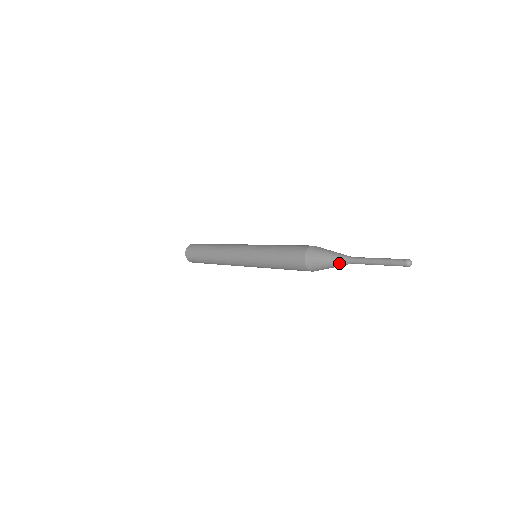
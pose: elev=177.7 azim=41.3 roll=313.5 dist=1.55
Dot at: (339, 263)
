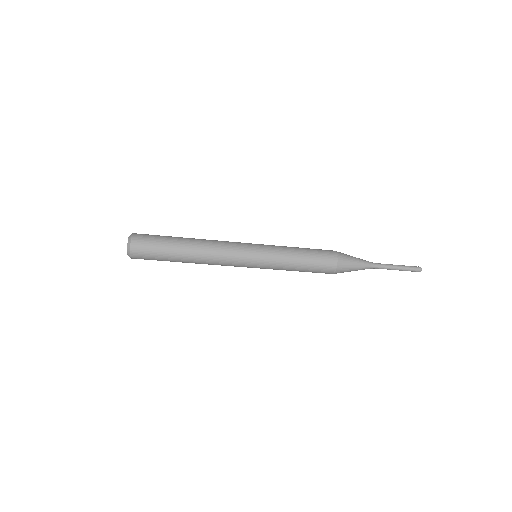
Dot at: (365, 261)
